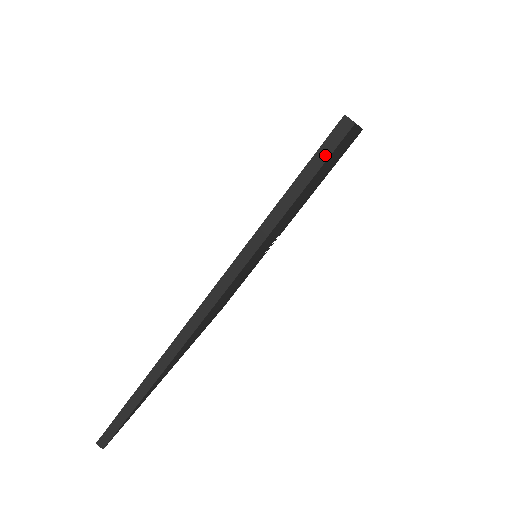
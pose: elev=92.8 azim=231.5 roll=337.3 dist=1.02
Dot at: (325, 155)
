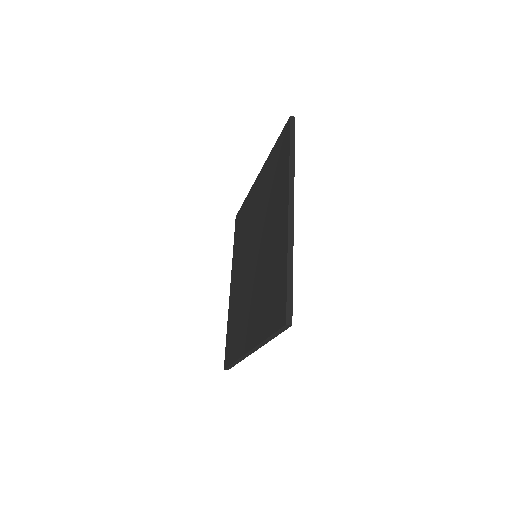
Dot at: (283, 330)
